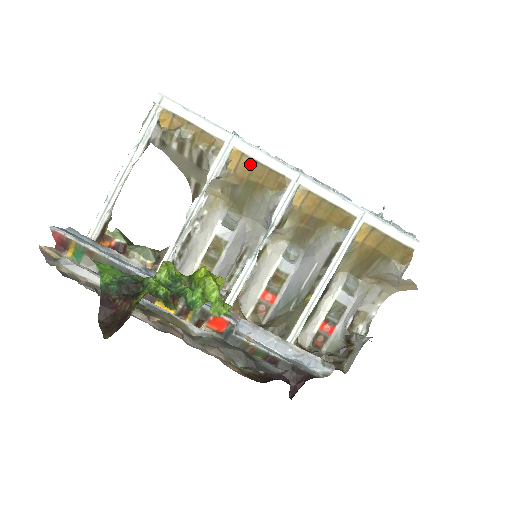
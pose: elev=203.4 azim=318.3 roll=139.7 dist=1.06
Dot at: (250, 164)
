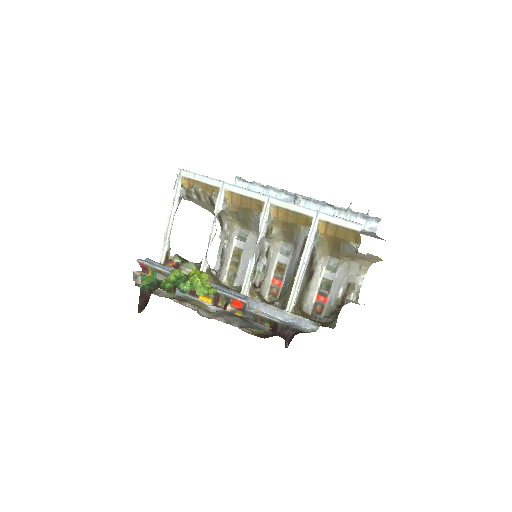
Dot at: (238, 198)
